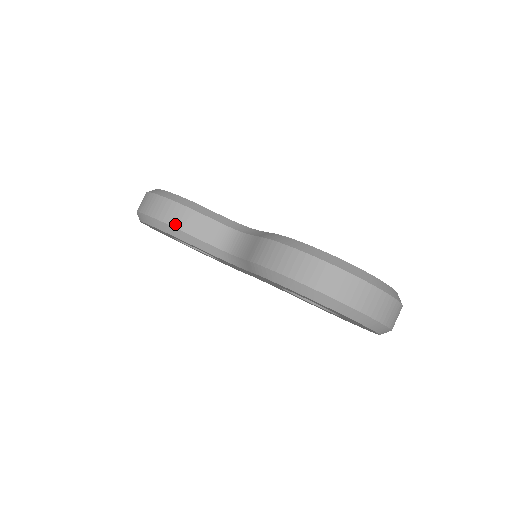
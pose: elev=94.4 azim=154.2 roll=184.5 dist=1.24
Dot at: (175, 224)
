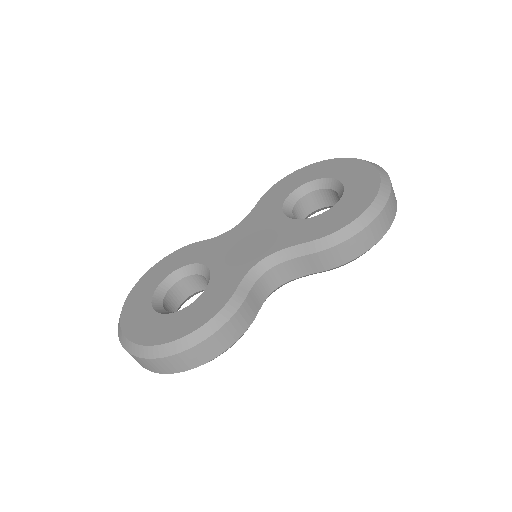
Dot at: (241, 332)
